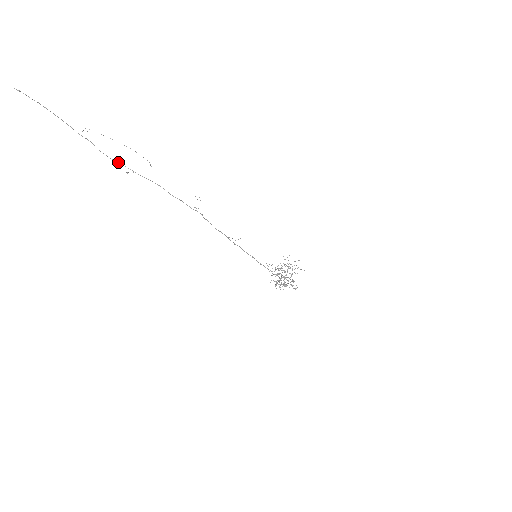
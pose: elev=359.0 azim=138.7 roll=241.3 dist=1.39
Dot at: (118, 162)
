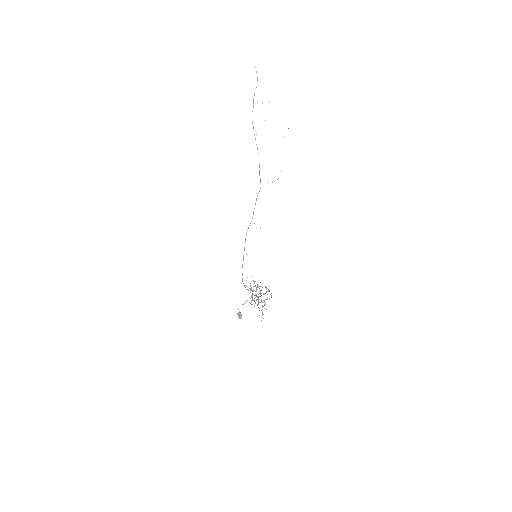
Dot at: occluded
